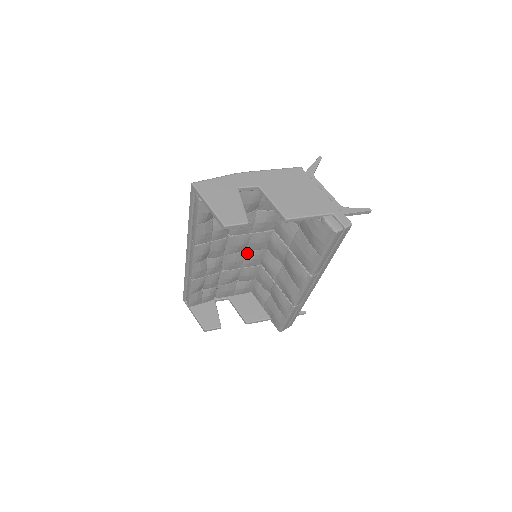
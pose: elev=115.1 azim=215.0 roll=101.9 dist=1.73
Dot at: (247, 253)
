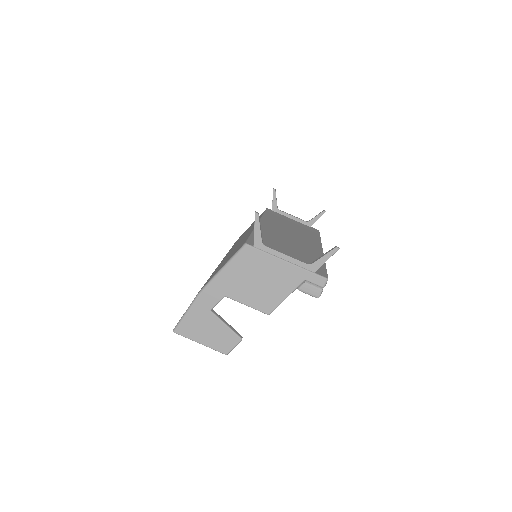
Dot at: occluded
